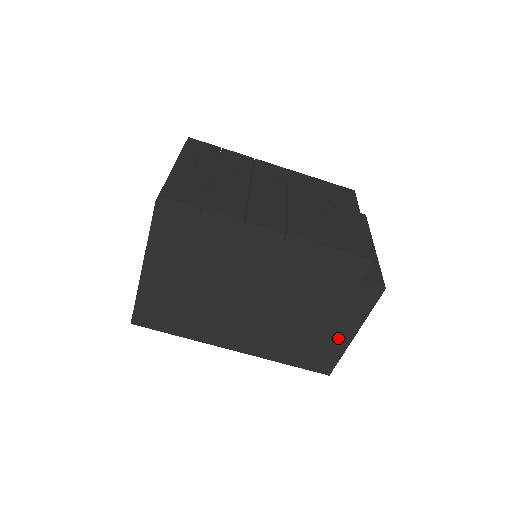
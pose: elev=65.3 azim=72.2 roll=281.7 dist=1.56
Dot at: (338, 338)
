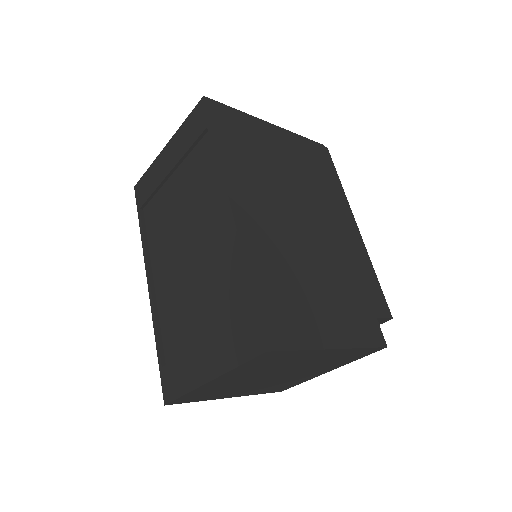
Dot at: (320, 330)
